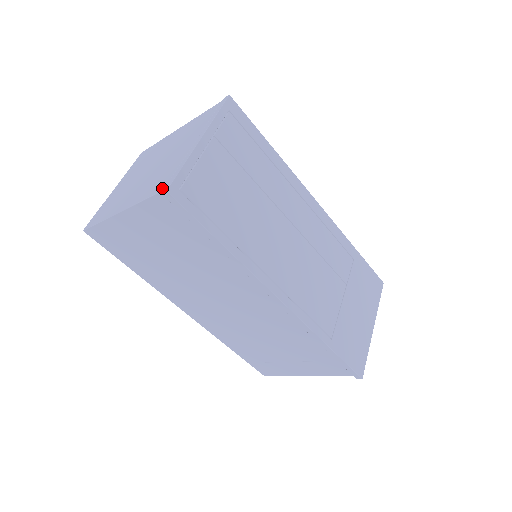
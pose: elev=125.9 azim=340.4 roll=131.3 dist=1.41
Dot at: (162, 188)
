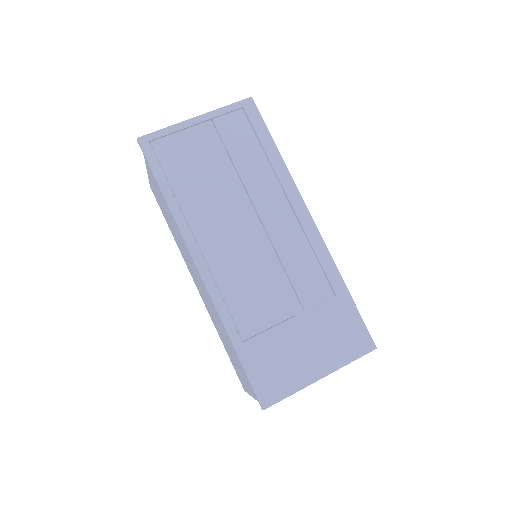
Dot at: occluded
